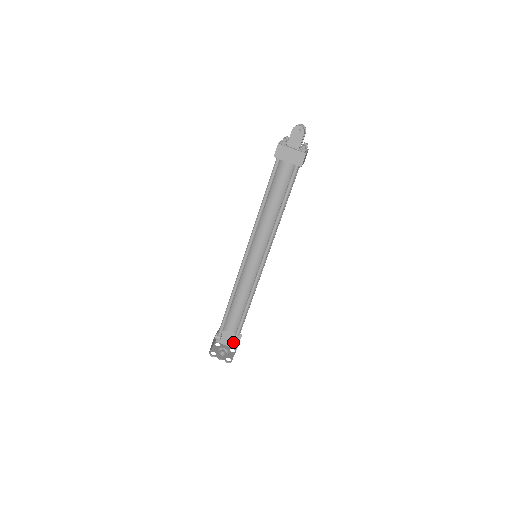
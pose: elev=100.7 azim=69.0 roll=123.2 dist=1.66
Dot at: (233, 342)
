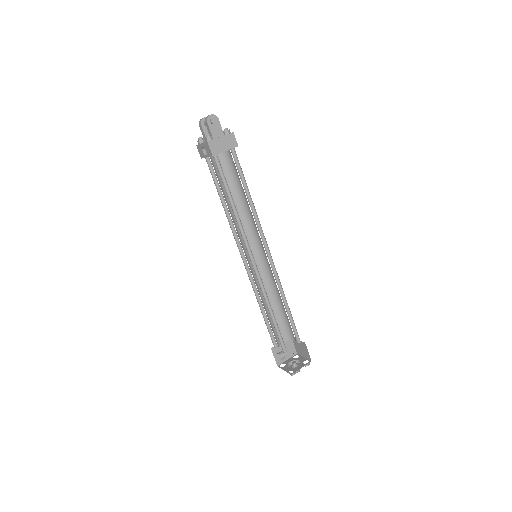
Dot at: (290, 351)
